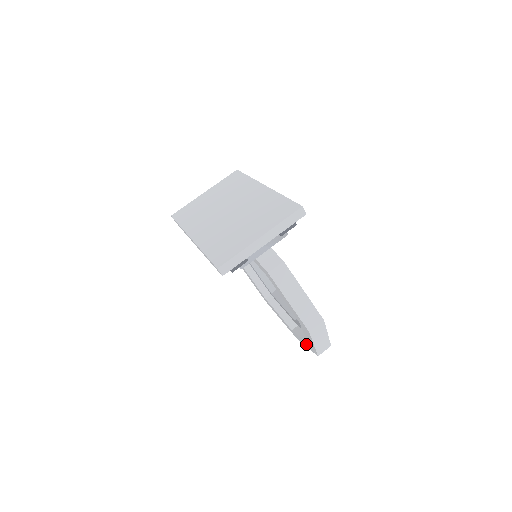
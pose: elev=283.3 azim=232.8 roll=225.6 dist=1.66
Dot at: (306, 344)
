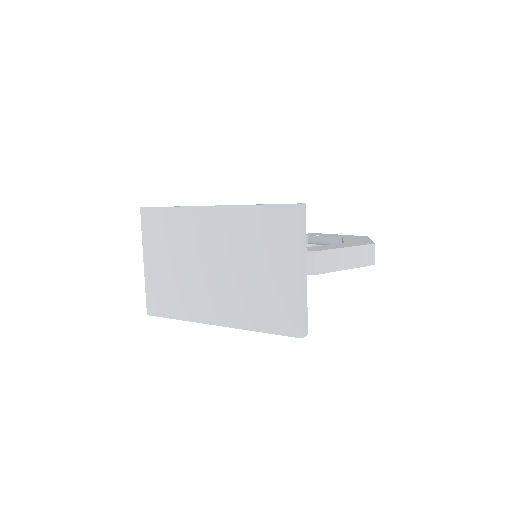
Dot at: occluded
